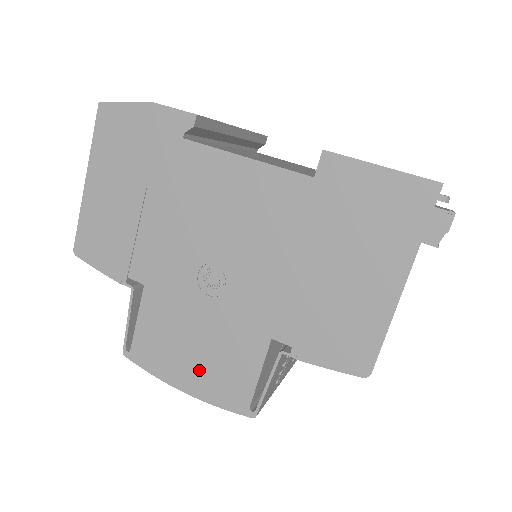
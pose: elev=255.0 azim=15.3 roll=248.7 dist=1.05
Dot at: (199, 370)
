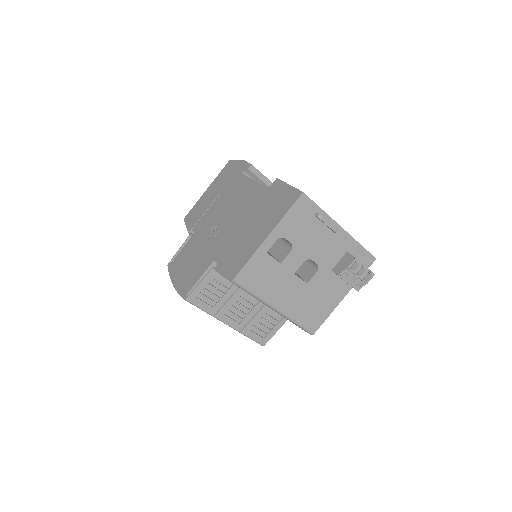
Dot at: (184, 274)
